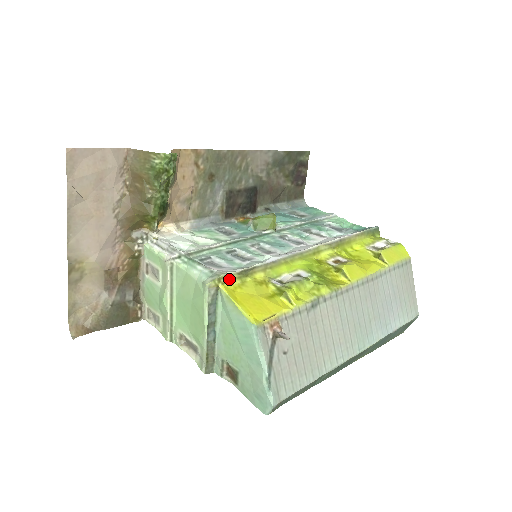
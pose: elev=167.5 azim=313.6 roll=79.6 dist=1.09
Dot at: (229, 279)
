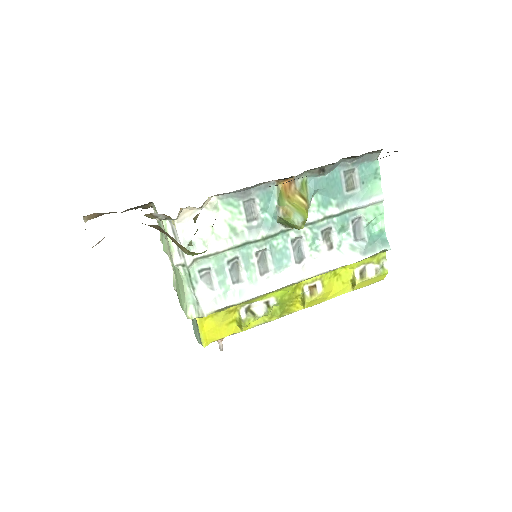
Dot at: (206, 316)
